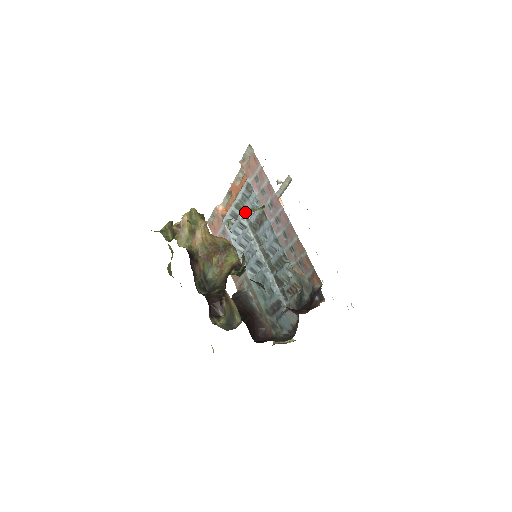
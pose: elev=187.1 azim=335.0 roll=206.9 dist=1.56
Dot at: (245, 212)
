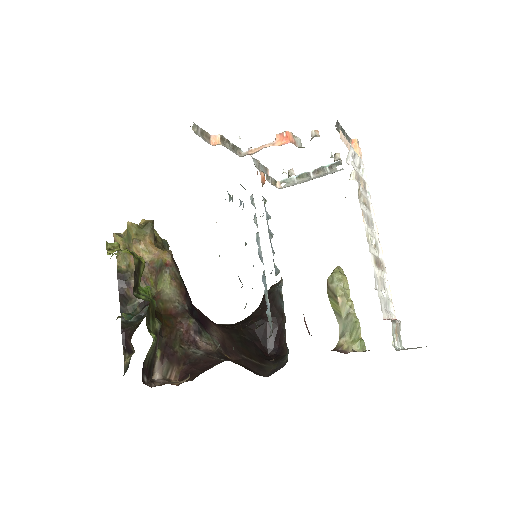
Dot at: occluded
